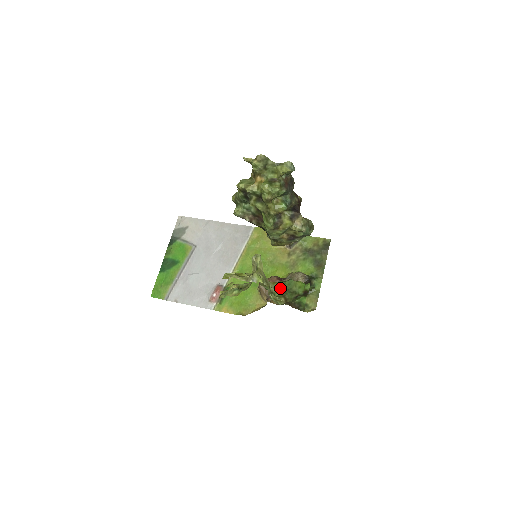
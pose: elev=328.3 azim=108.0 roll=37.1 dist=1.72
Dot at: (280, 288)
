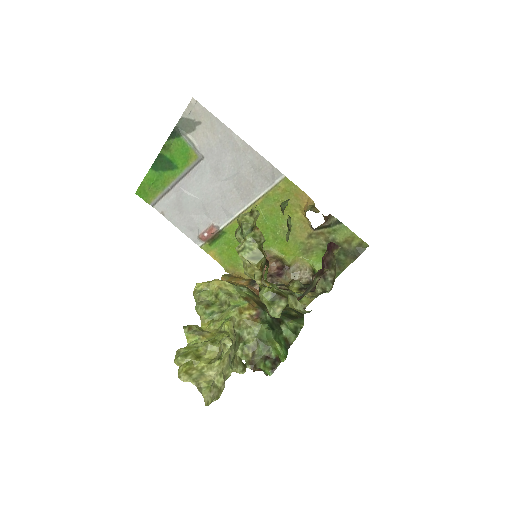
Dot at: (255, 335)
